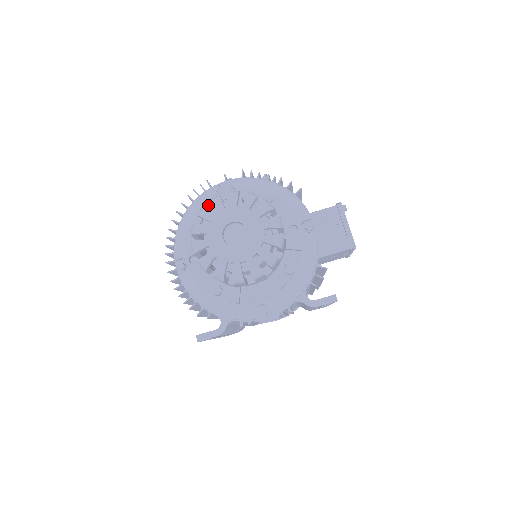
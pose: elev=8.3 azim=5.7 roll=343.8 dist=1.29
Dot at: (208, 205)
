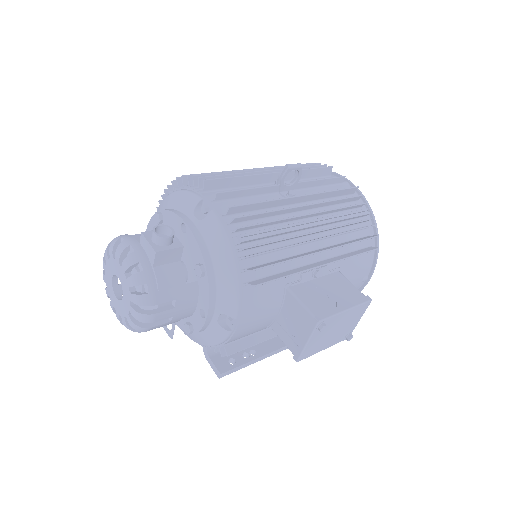
Dot at: (123, 241)
